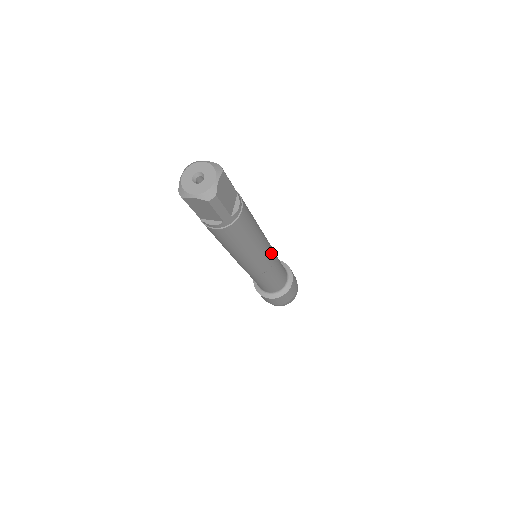
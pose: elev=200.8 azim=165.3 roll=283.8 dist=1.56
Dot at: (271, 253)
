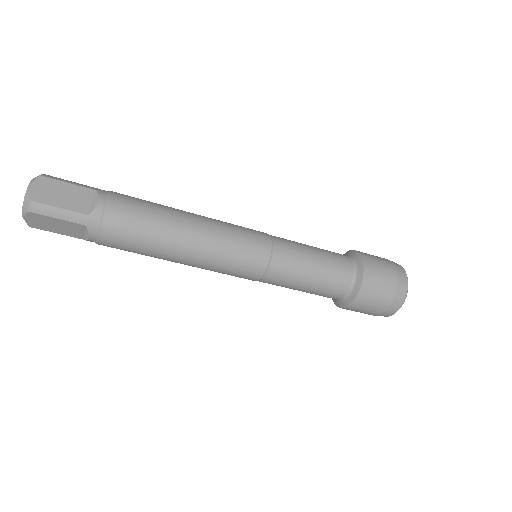
Dot at: (253, 239)
